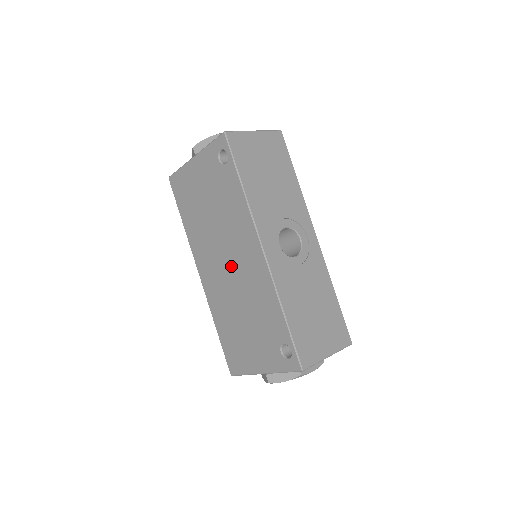
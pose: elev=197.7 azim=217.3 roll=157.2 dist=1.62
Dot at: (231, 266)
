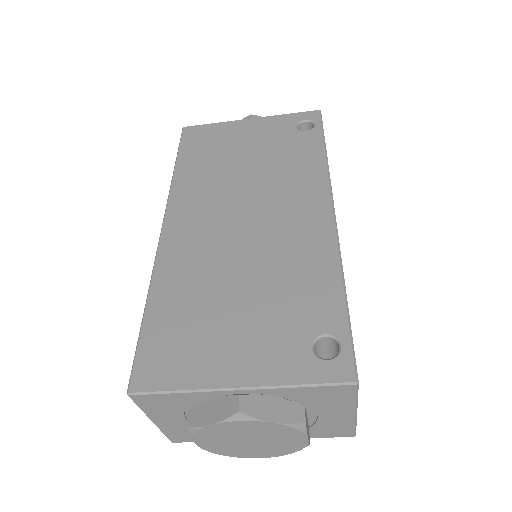
Dot at: (252, 221)
